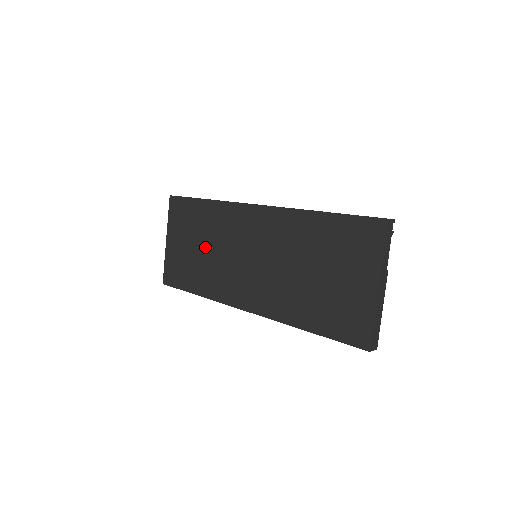
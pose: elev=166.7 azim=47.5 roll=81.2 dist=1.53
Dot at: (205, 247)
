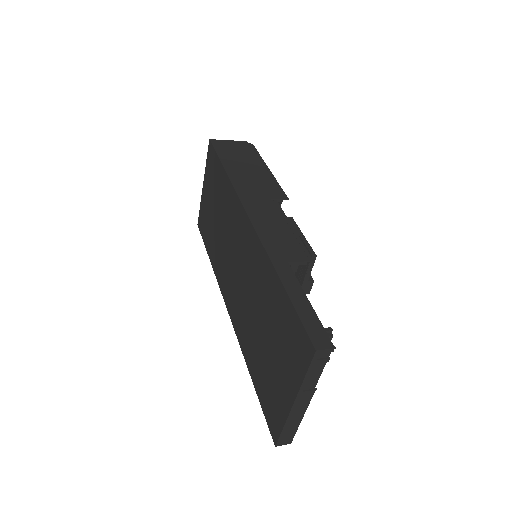
Dot at: (218, 220)
